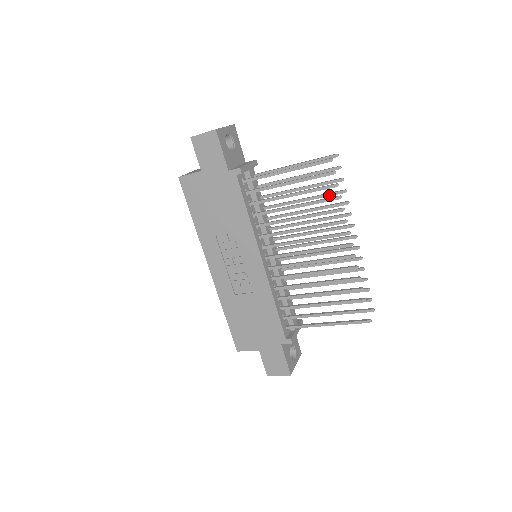
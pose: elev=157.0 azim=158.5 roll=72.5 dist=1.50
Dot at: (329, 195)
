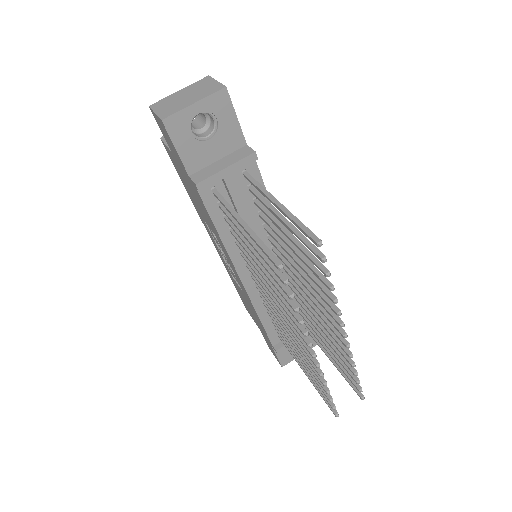
Dot at: (315, 274)
